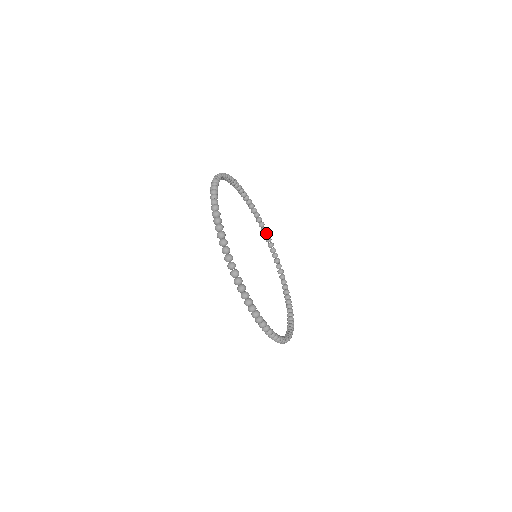
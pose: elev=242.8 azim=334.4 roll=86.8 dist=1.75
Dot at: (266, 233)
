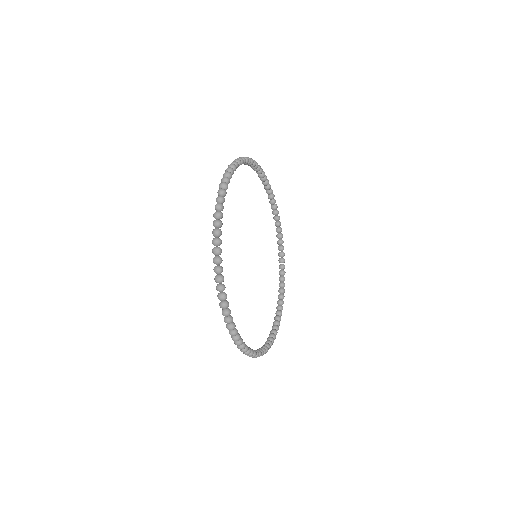
Dot at: (277, 217)
